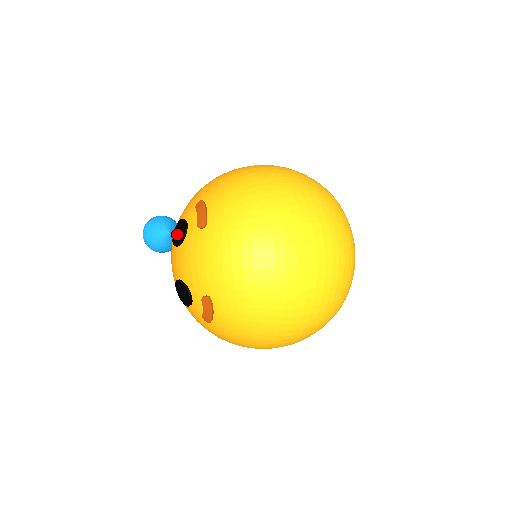
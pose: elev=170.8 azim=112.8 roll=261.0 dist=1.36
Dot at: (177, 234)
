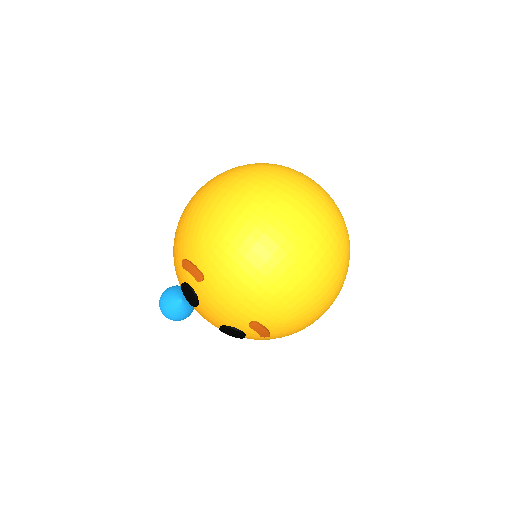
Dot at: (189, 298)
